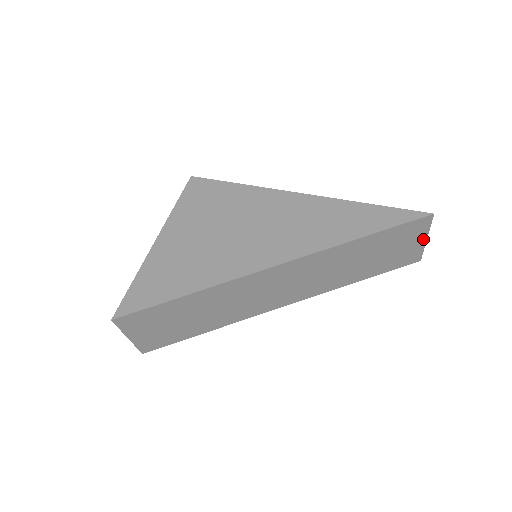
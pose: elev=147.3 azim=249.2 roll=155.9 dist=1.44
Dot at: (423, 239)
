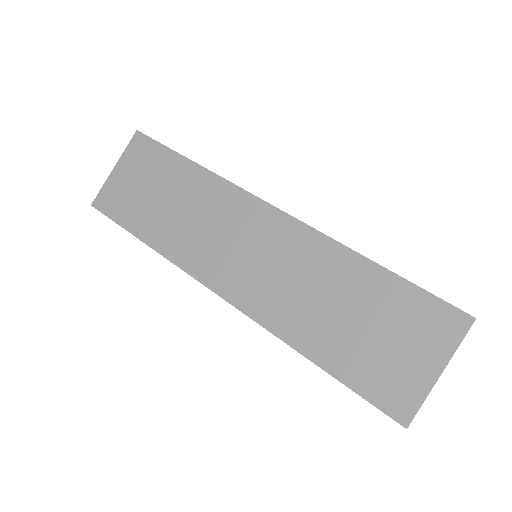
Dot at: (436, 367)
